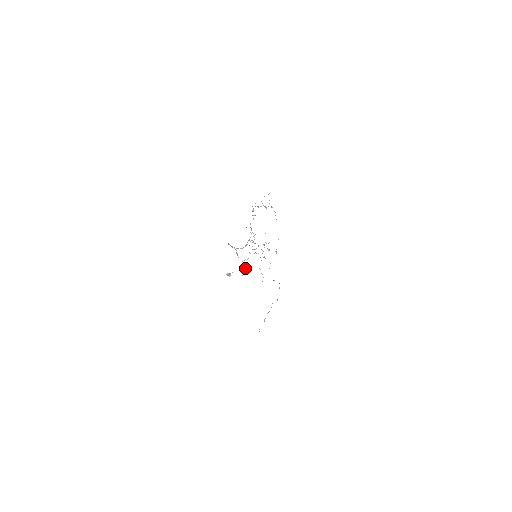
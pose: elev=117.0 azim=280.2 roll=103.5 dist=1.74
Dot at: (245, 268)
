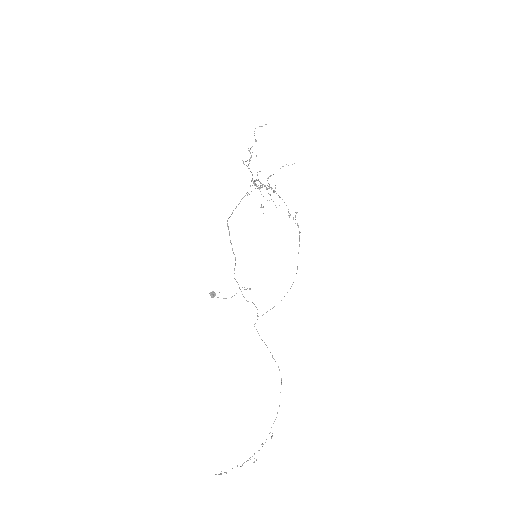
Dot at: occluded
